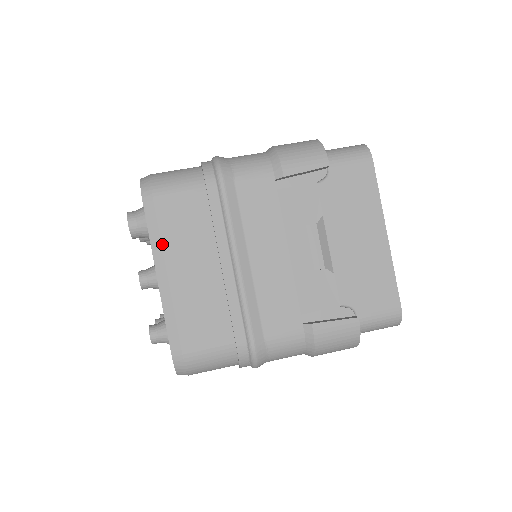
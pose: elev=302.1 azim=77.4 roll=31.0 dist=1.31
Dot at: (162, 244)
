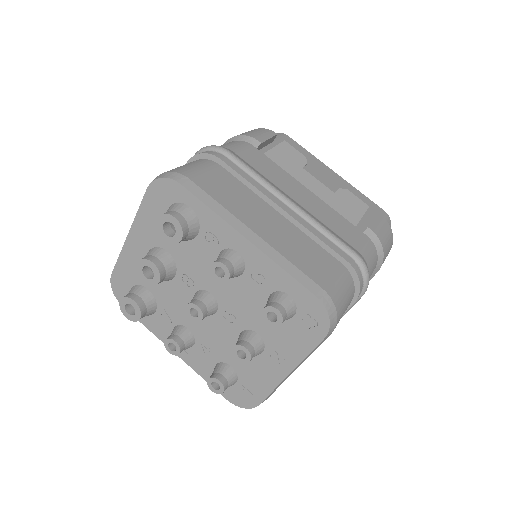
Dot at: (227, 210)
